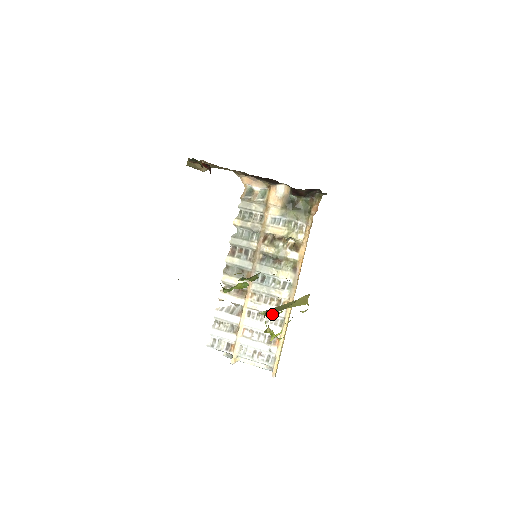
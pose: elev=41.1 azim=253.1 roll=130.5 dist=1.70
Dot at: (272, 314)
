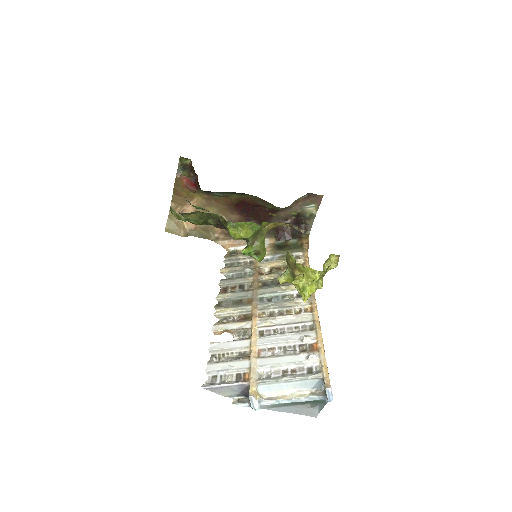
Dot at: (294, 322)
